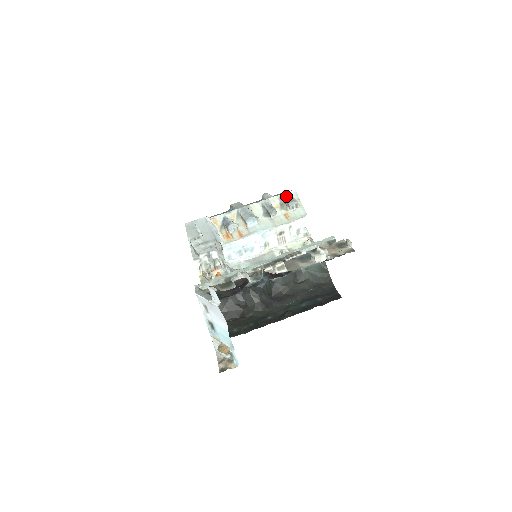
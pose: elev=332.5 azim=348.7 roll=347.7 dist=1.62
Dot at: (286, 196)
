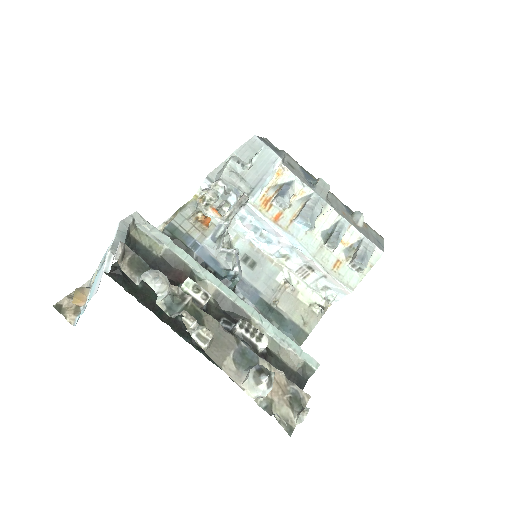
Dot at: (367, 247)
